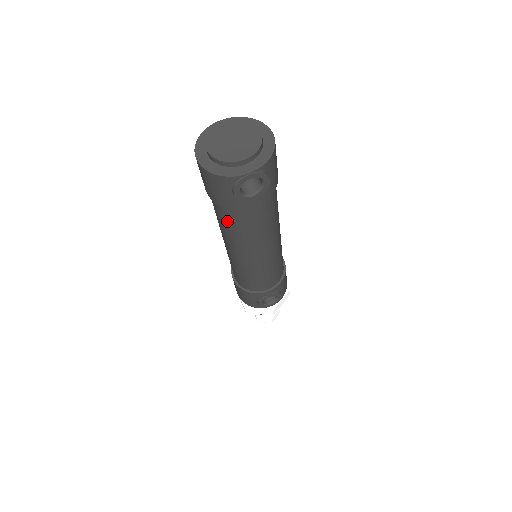
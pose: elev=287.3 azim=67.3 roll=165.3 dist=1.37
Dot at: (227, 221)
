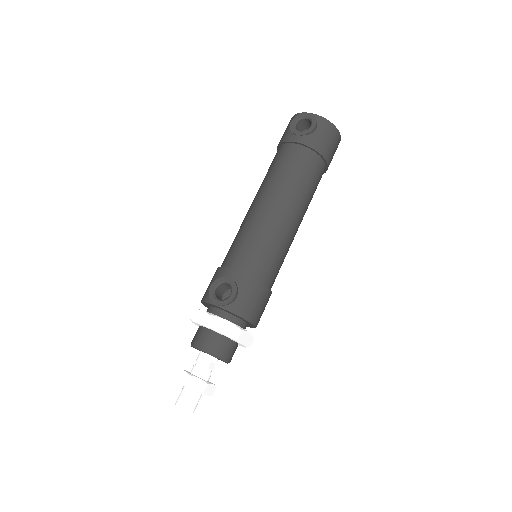
Dot at: (271, 165)
